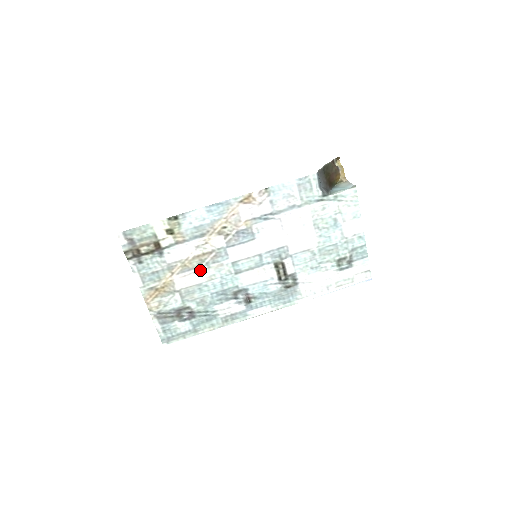
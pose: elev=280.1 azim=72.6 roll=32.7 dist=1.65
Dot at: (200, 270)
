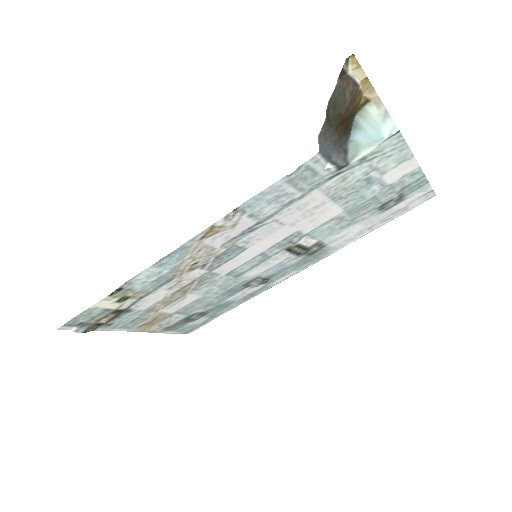
Dot at: (188, 295)
